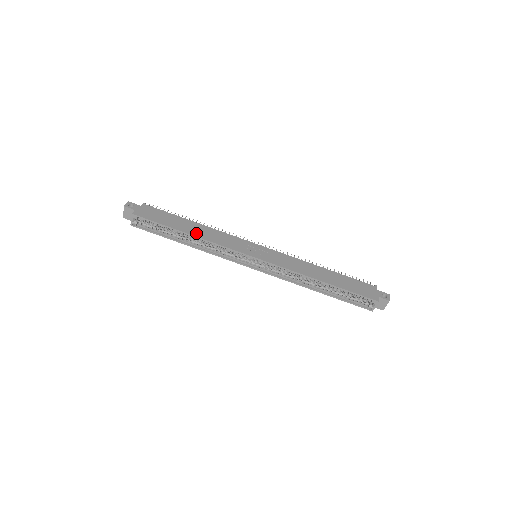
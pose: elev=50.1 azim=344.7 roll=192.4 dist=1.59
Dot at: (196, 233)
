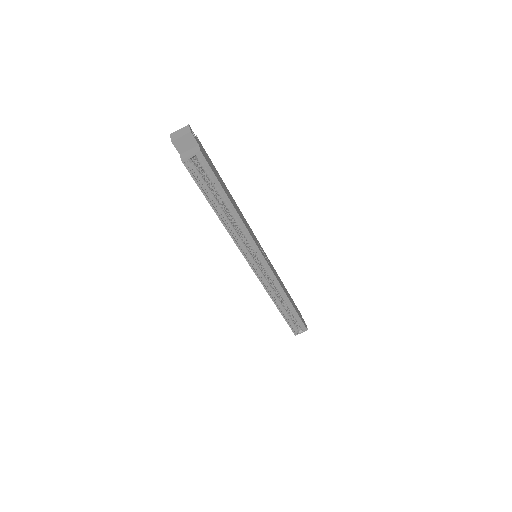
Dot at: occluded
